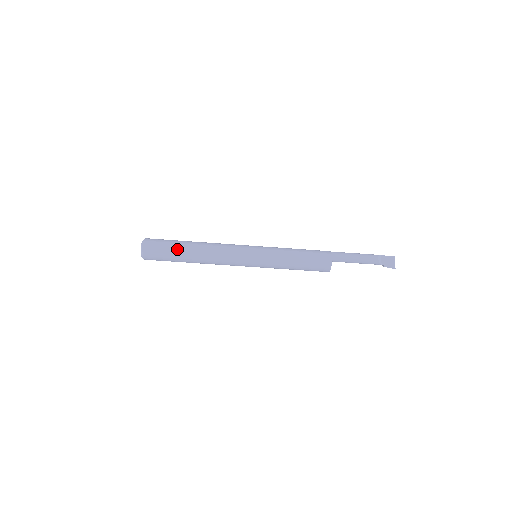
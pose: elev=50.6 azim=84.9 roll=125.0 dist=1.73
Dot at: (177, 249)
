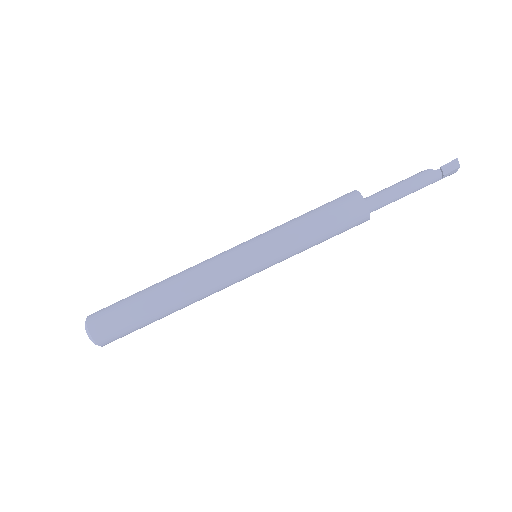
Dot at: occluded
